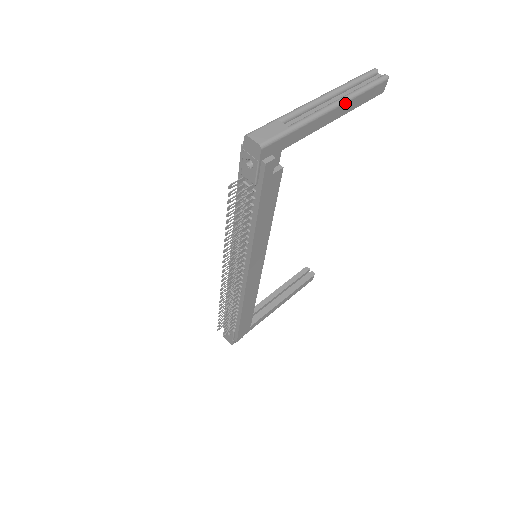
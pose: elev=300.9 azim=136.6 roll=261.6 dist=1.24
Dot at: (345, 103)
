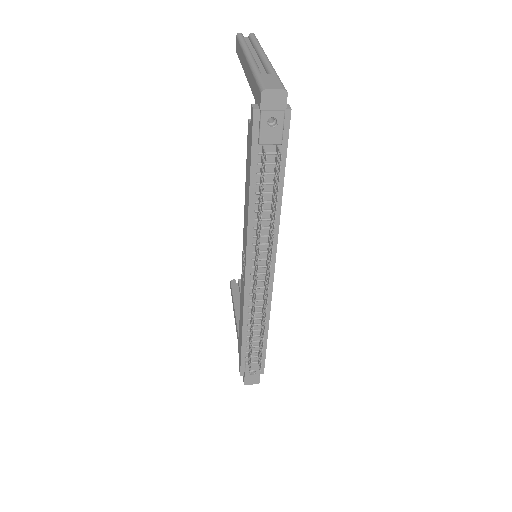
Dot at: occluded
